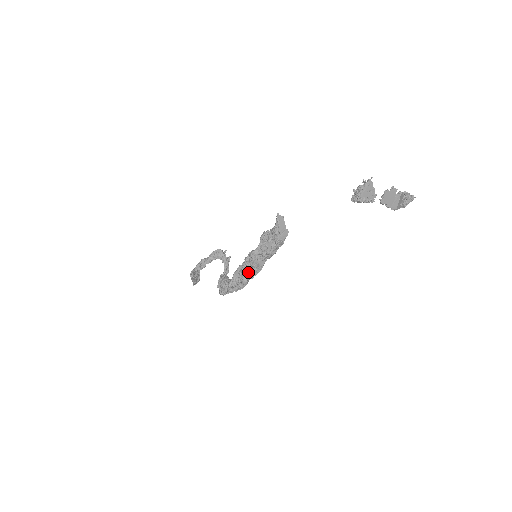
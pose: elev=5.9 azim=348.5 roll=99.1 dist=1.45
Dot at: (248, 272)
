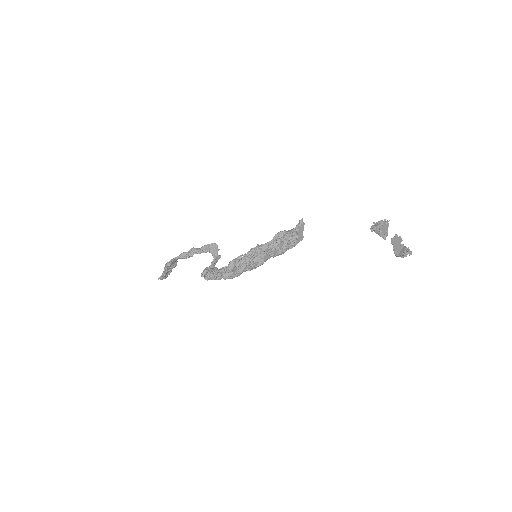
Dot at: (248, 262)
